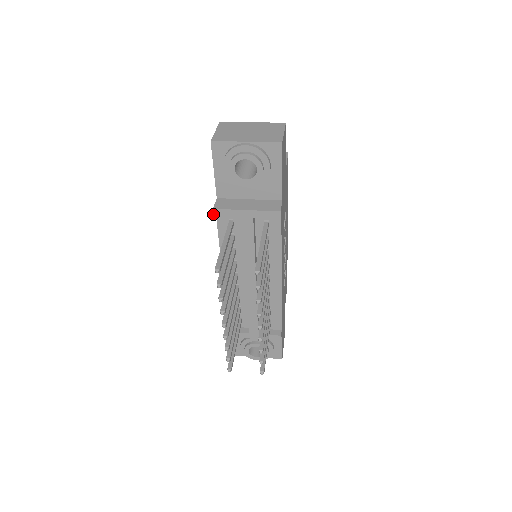
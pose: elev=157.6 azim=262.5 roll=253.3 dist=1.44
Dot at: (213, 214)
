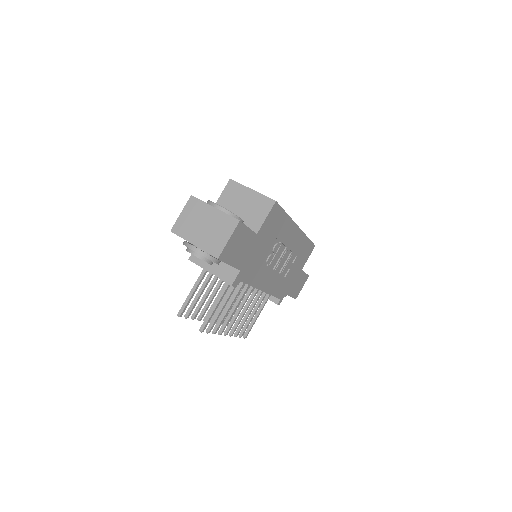
Dot at: (190, 260)
